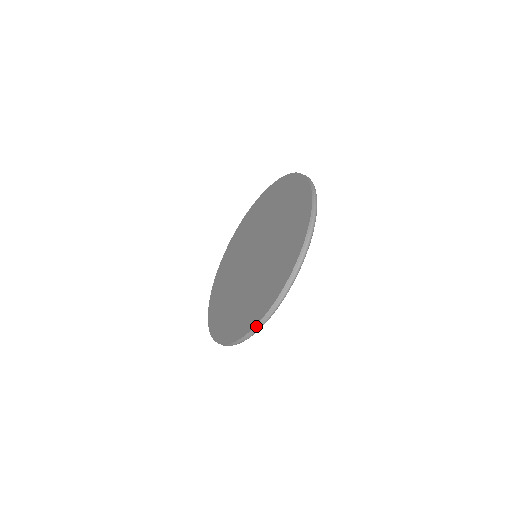
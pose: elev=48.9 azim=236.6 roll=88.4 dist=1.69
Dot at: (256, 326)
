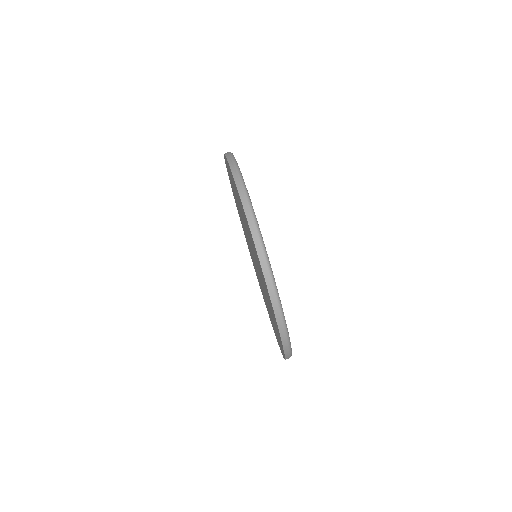
Dot at: (253, 235)
